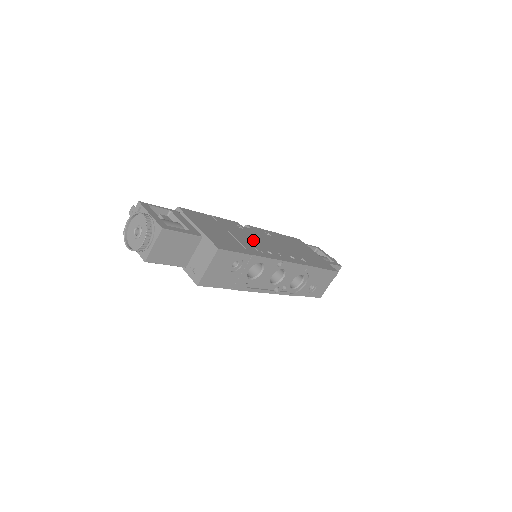
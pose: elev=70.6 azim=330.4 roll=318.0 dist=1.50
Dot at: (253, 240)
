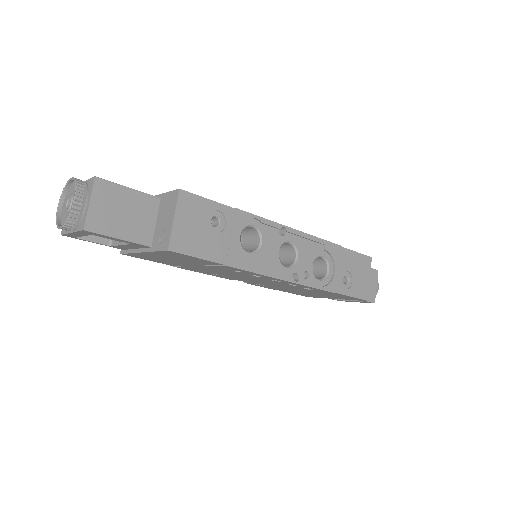
Dot at: occluded
